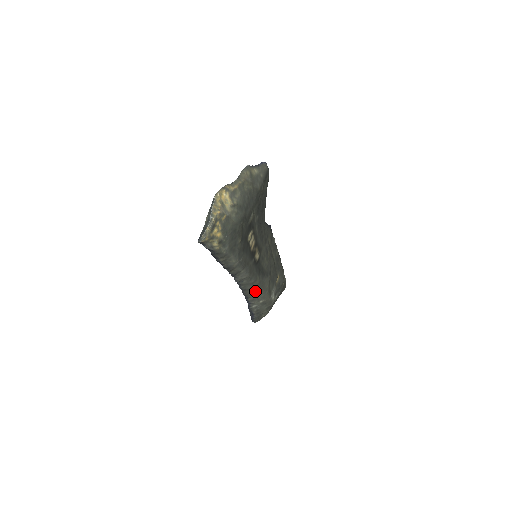
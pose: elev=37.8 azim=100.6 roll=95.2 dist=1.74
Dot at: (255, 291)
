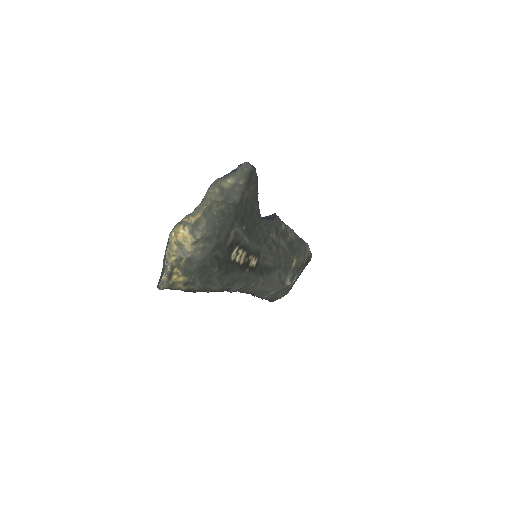
Dot at: (260, 289)
